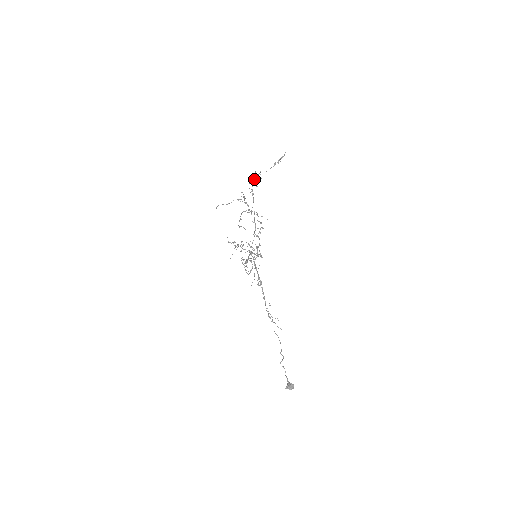
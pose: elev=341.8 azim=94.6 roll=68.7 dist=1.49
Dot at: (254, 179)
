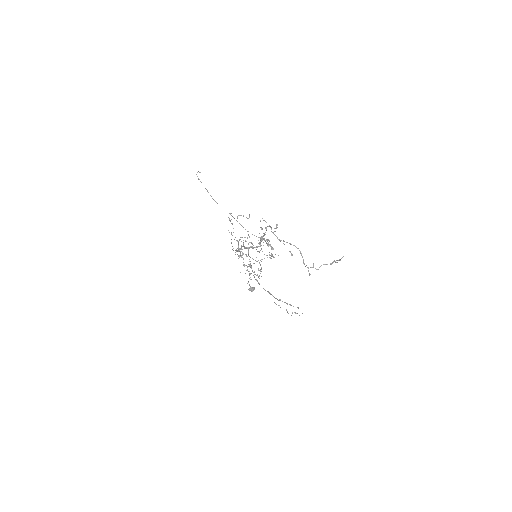
Dot at: occluded
